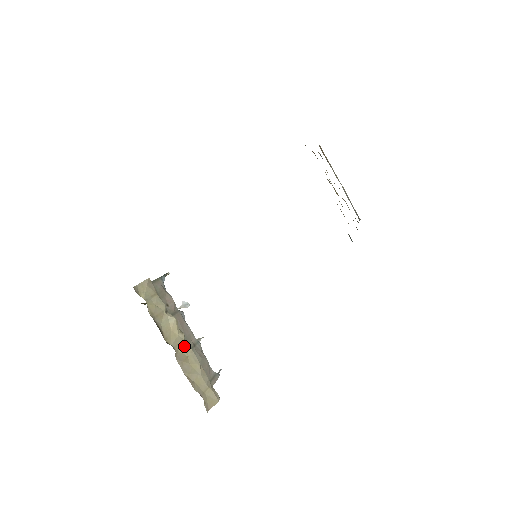
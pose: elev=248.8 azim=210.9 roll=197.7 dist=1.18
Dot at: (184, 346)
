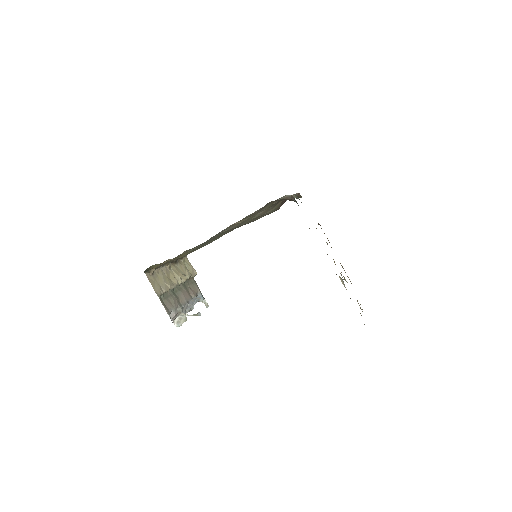
Dot at: (175, 279)
